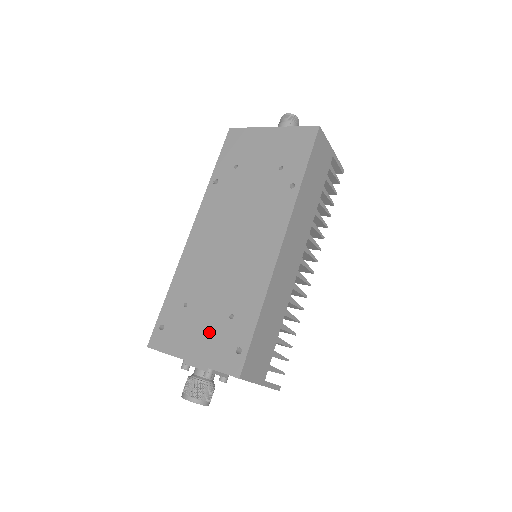
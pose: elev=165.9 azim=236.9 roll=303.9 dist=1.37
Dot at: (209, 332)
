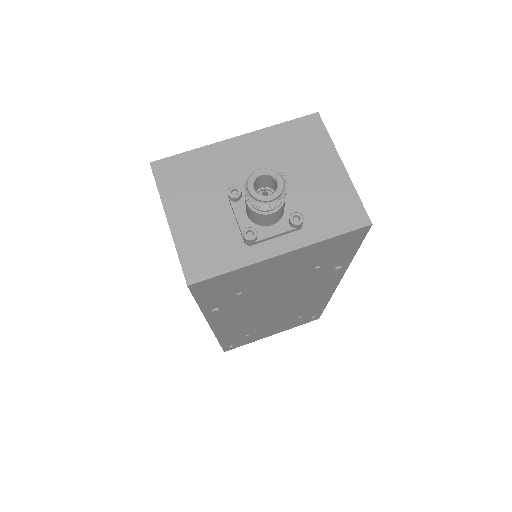
Dot at: (282, 327)
